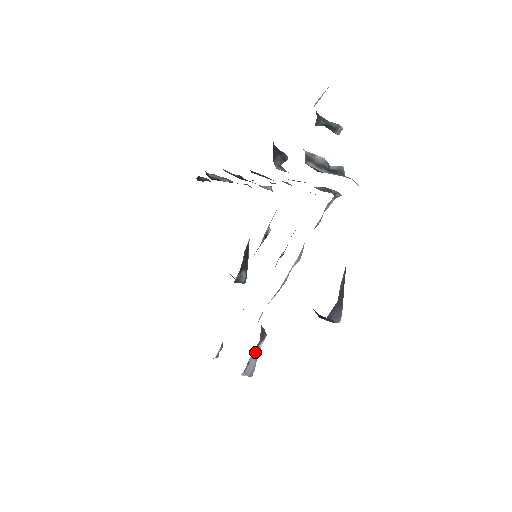
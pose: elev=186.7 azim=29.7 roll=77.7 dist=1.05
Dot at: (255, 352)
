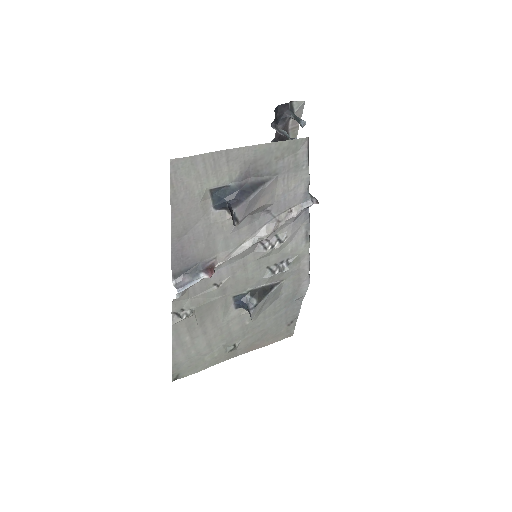
Dot at: (194, 275)
